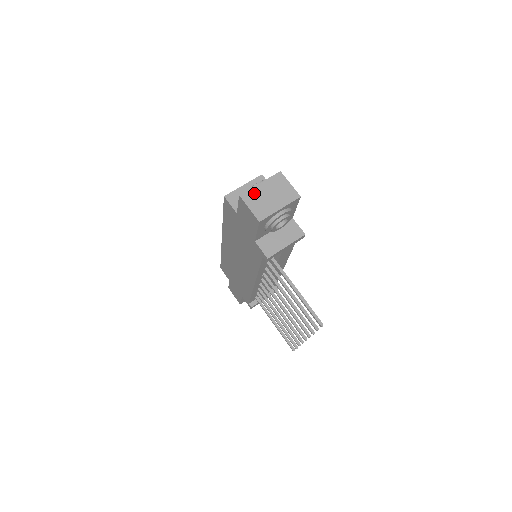
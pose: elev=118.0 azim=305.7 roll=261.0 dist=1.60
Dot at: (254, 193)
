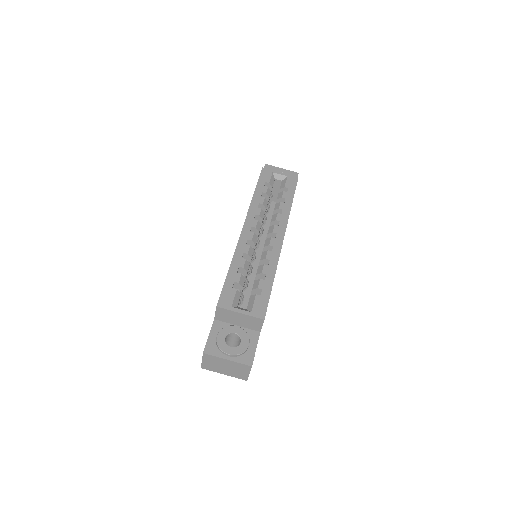
Dot at: (216, 359)
